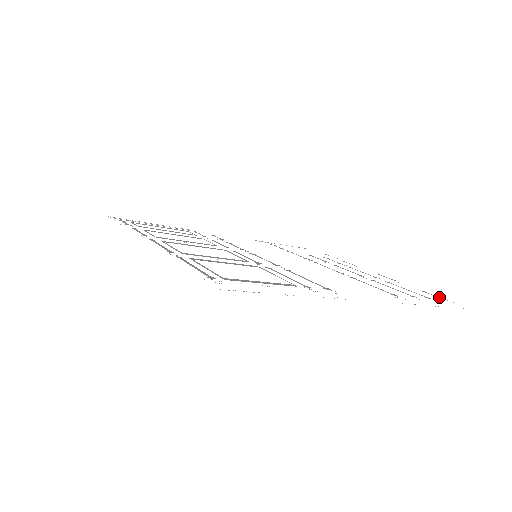
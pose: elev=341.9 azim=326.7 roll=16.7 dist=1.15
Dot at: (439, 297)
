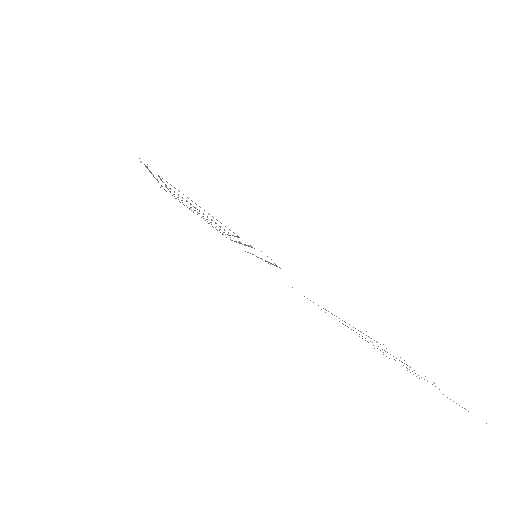
Dot at: occluded
